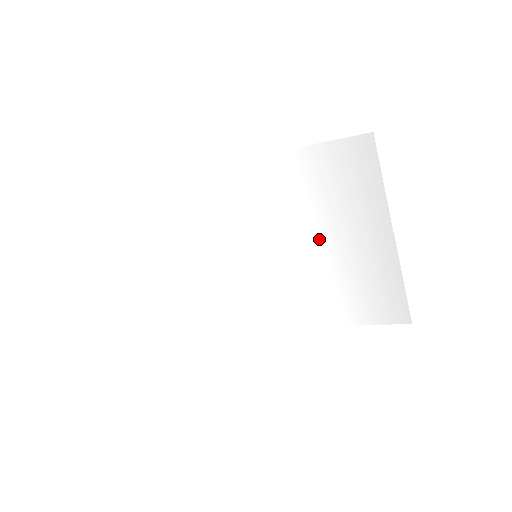
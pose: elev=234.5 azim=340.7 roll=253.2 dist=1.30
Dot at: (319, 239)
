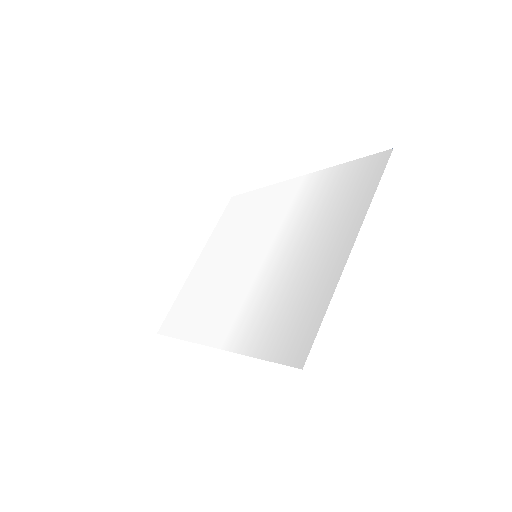
Dot at: (304, 241)
